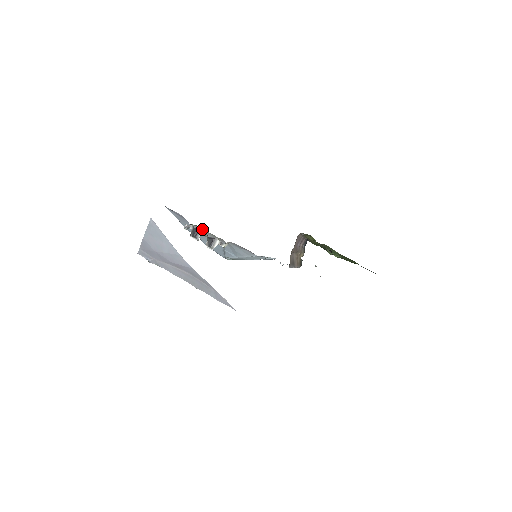
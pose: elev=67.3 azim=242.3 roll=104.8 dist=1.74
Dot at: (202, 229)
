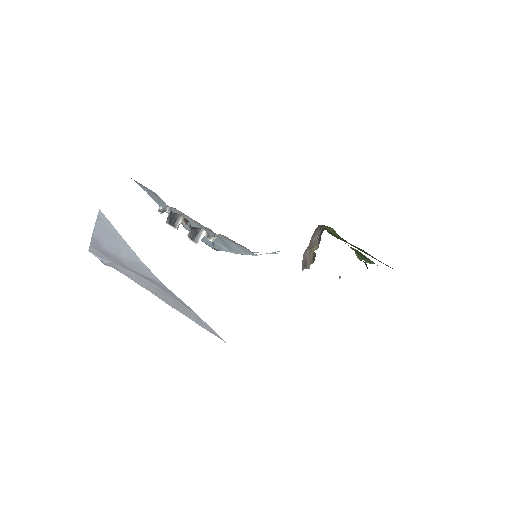
Dot at: (183, 213)
